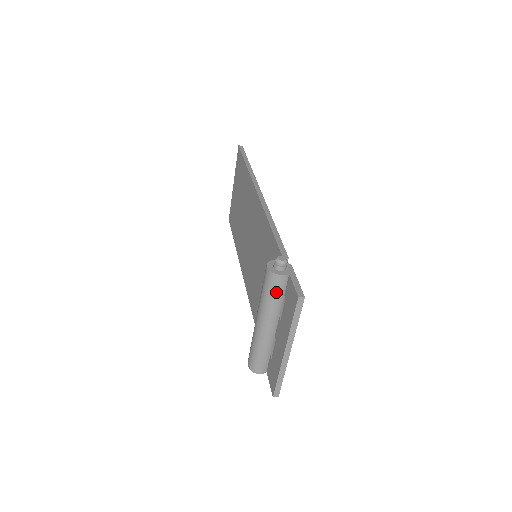
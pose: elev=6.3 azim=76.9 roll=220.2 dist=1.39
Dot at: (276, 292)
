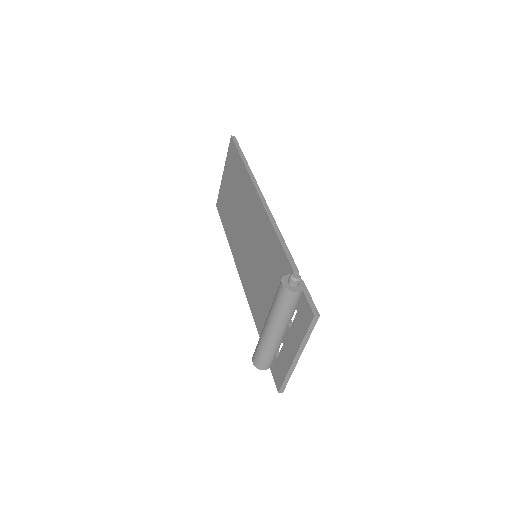
Dot at: (289, 305)
